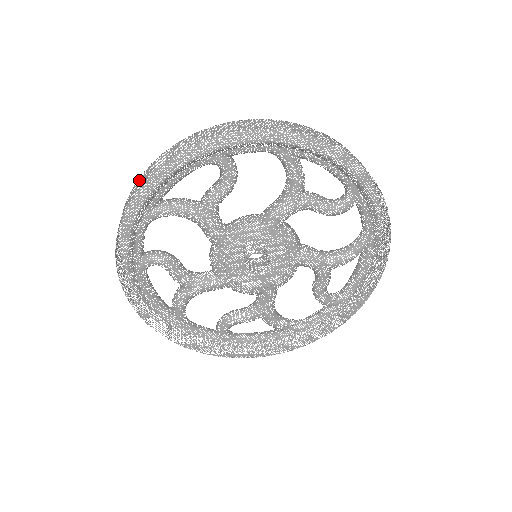
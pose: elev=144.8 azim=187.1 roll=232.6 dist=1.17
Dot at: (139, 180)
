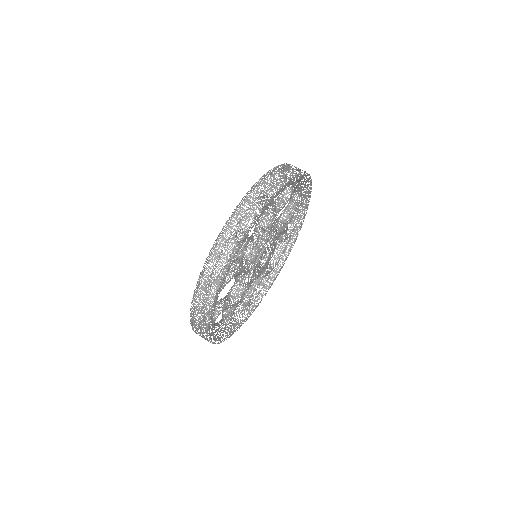
Dot at: occluded
